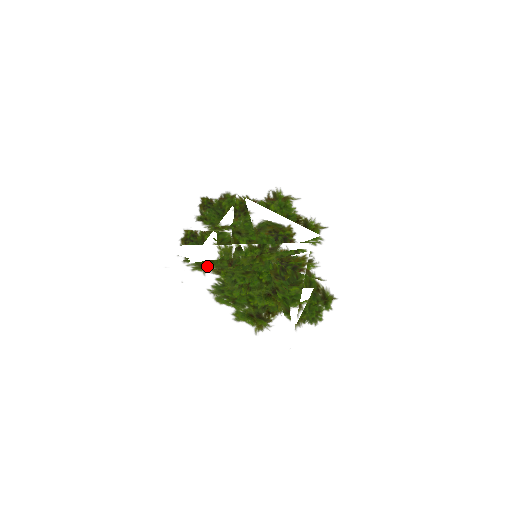
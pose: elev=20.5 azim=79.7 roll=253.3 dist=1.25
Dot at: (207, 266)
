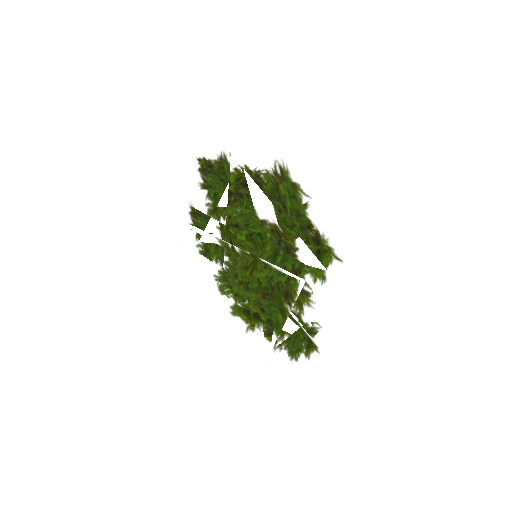
Dot at: (210, 254)
